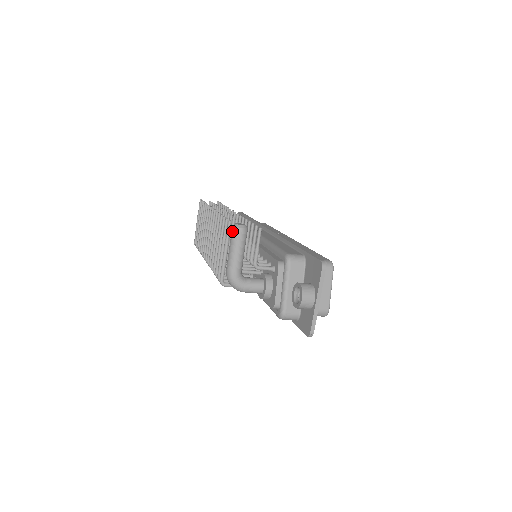
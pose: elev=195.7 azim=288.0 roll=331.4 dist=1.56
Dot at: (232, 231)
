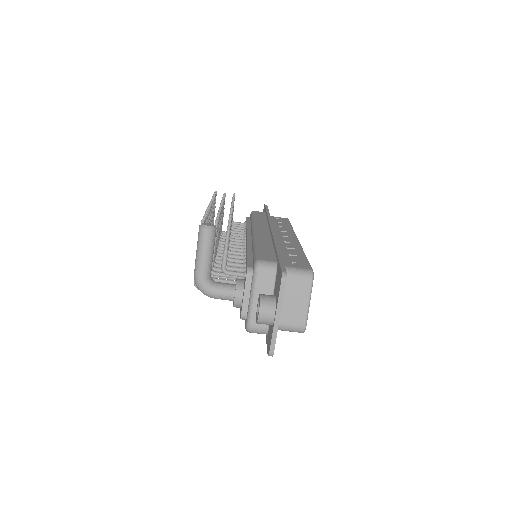
Dot at: occluded
